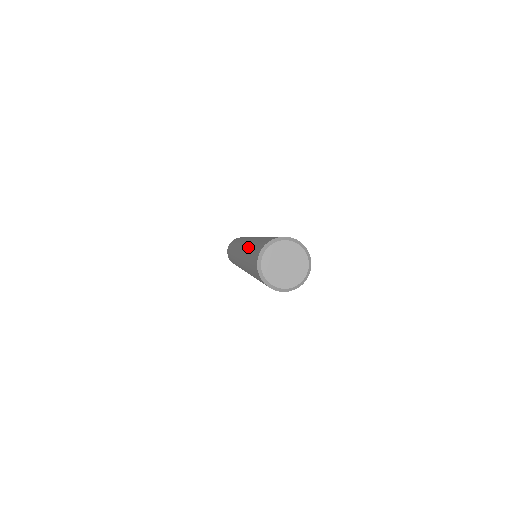
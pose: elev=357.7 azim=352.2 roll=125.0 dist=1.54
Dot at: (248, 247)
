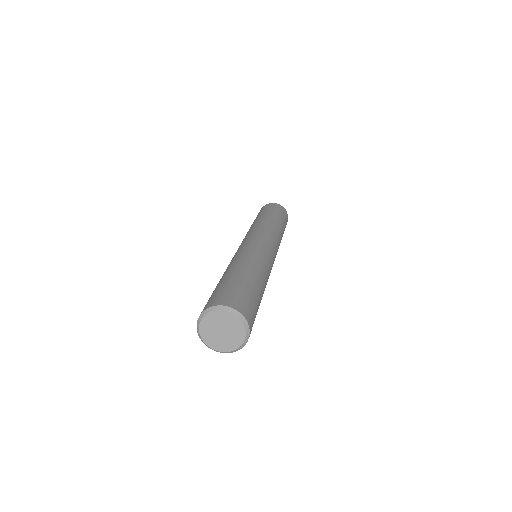
Dot at: (233, 266)
